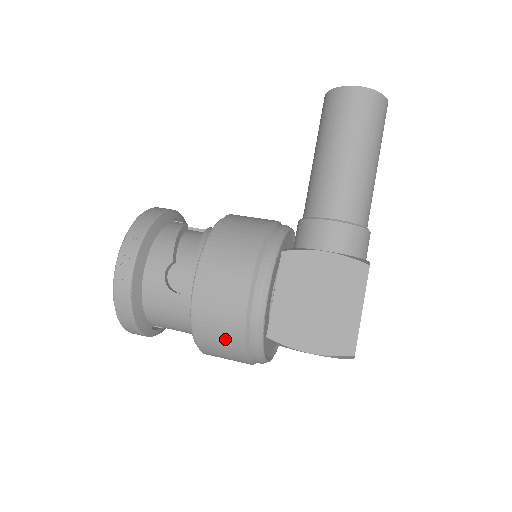
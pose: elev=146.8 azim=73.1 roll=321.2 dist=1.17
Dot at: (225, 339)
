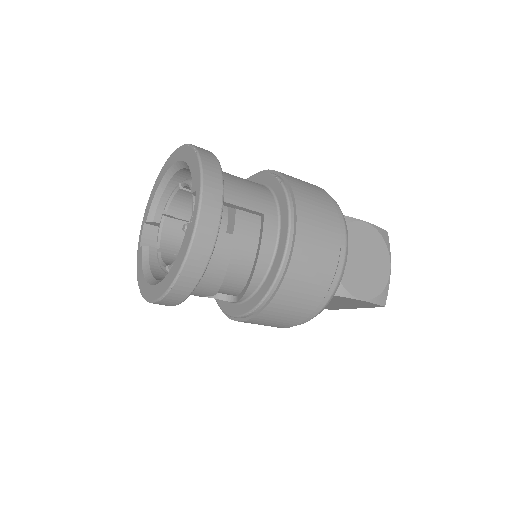
Dot at: (310, 186)
